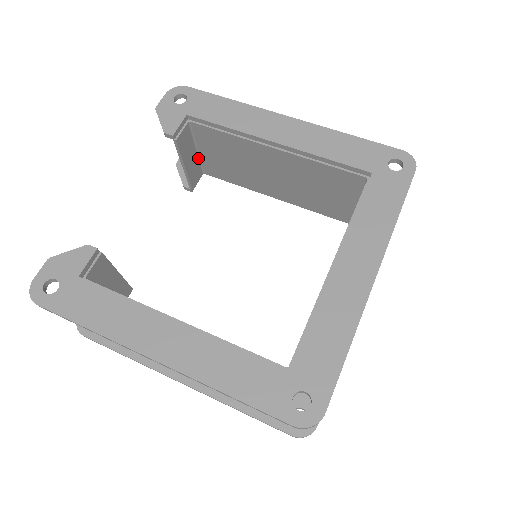
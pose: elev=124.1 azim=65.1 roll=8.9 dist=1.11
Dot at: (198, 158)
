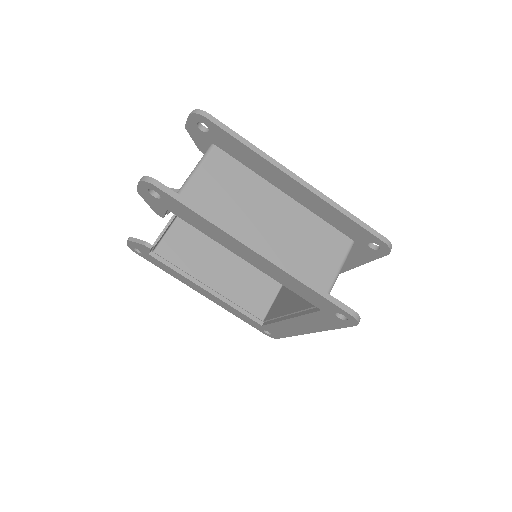
Dot at: (200, 165)
